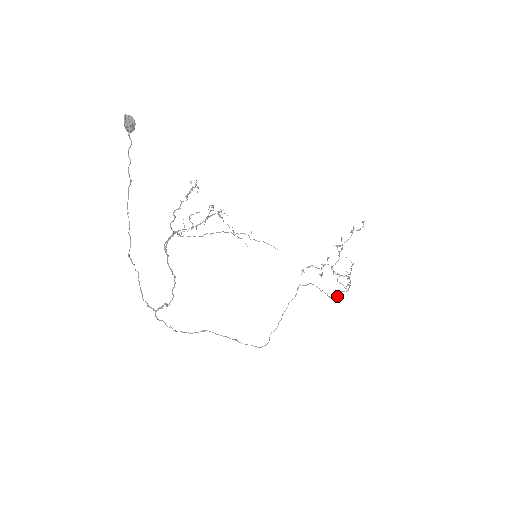
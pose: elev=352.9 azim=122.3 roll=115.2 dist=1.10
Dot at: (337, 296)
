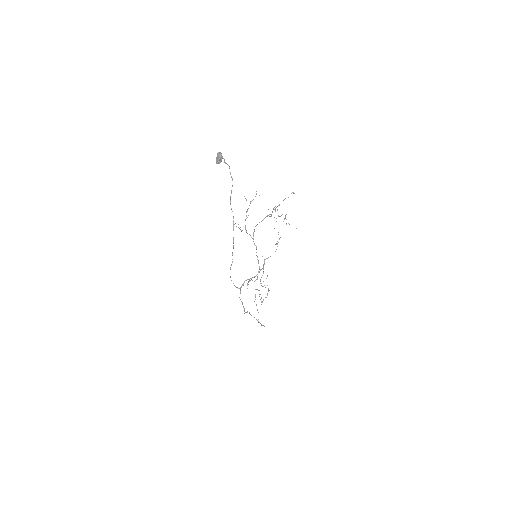
Dot at: (262, 302)
